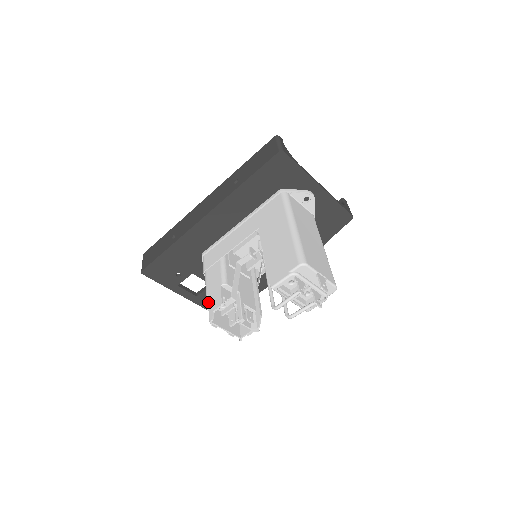
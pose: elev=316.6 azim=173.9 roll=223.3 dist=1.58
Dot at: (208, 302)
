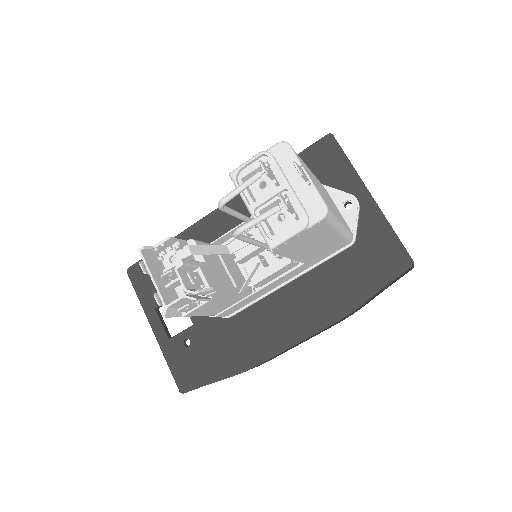
Dot at: occluded
